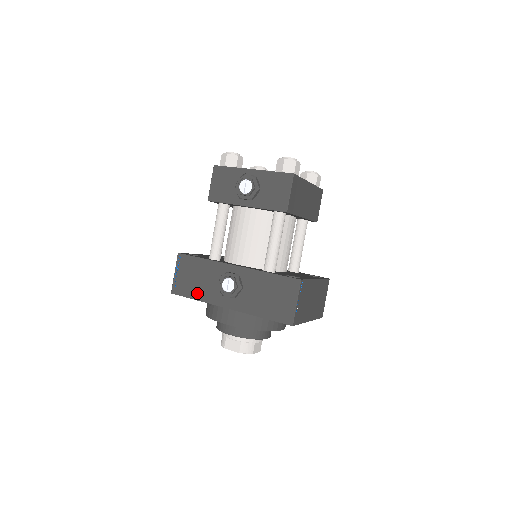
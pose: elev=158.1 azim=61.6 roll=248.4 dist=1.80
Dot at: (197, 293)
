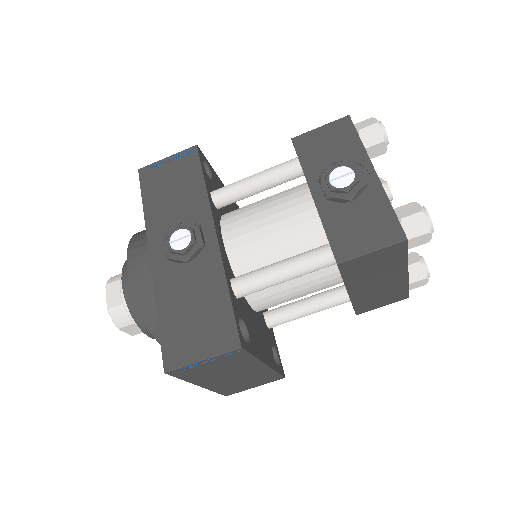
Dot at: (153, 203)
